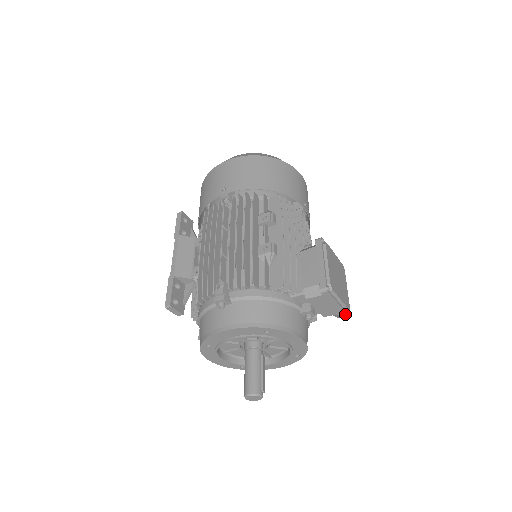
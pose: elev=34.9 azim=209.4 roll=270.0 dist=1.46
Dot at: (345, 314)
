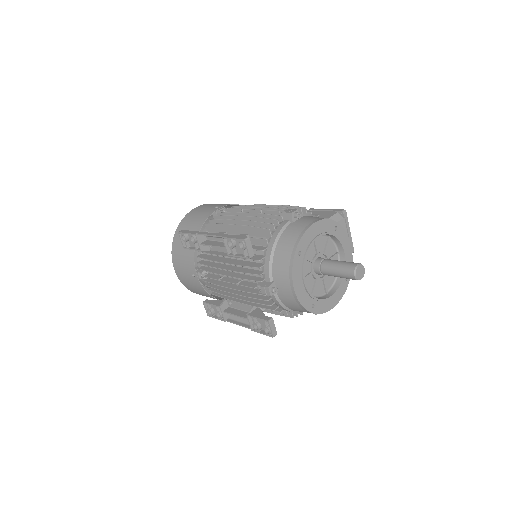
Dot at: (352, 248)
